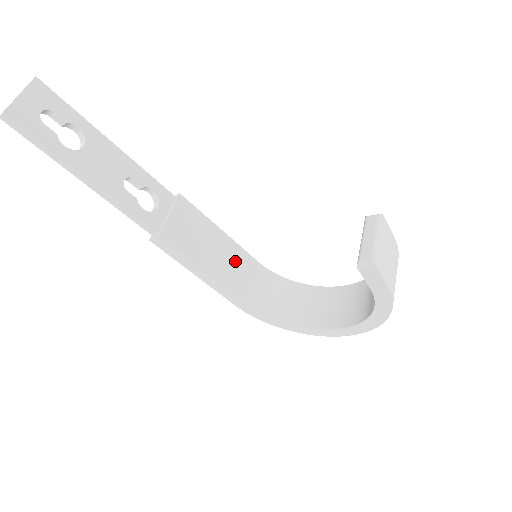
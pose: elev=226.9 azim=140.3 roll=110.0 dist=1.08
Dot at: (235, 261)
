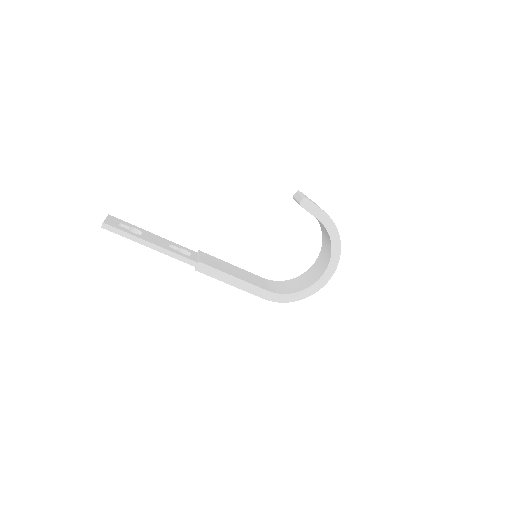
Dot at: (248, 275)
